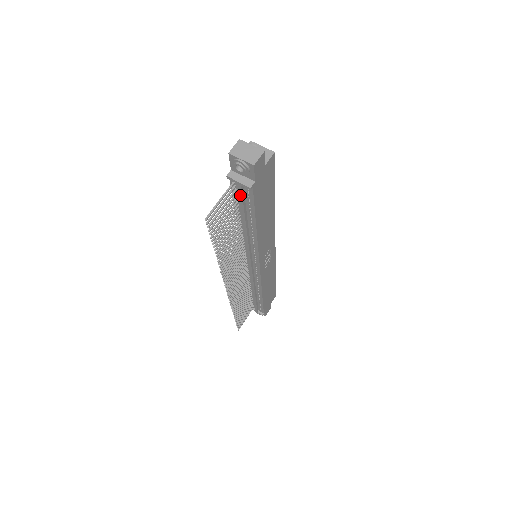
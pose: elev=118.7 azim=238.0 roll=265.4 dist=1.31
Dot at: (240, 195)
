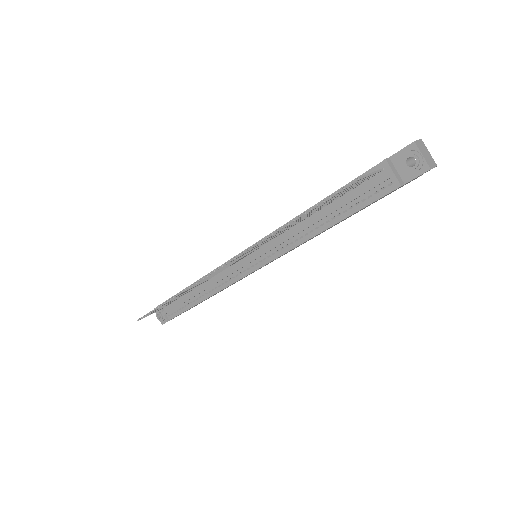
Dot at: (372, 185)
